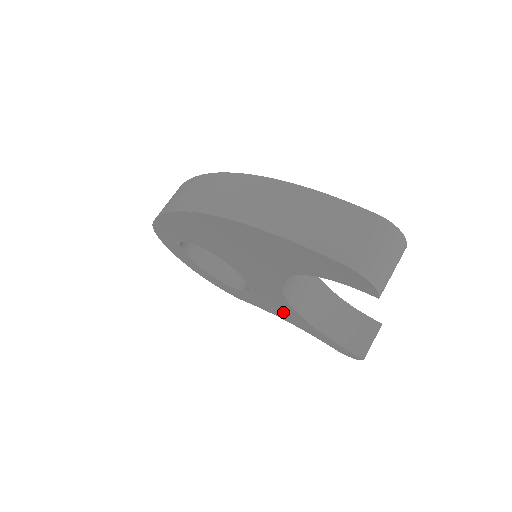
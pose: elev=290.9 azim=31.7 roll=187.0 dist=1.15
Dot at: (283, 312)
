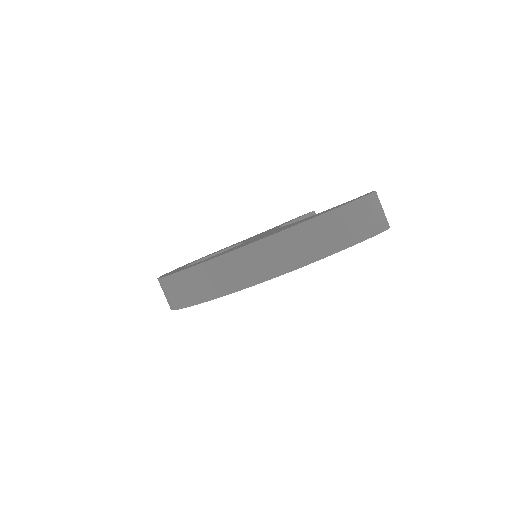
Dot at: occluded
